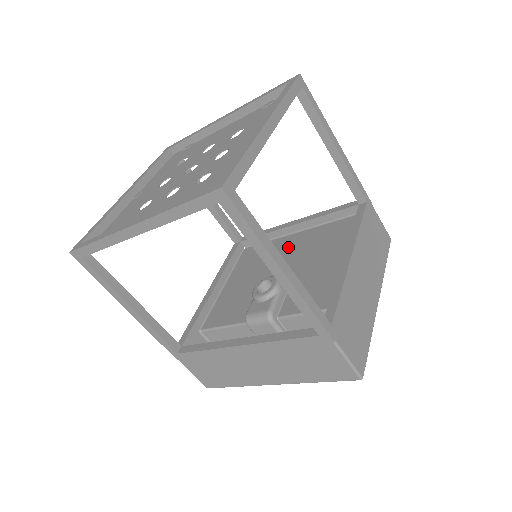
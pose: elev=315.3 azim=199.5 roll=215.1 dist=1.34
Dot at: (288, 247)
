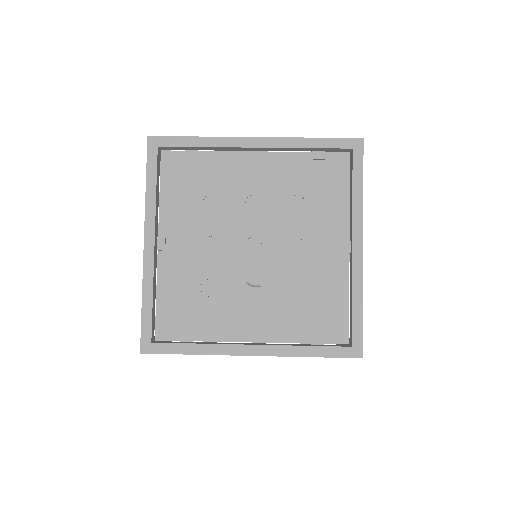
Dot at: (250, 206)
